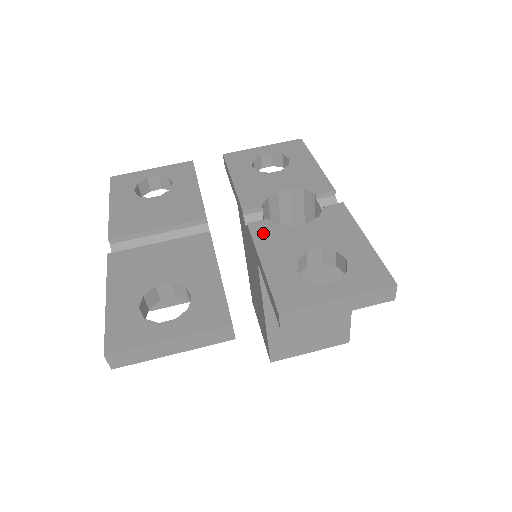
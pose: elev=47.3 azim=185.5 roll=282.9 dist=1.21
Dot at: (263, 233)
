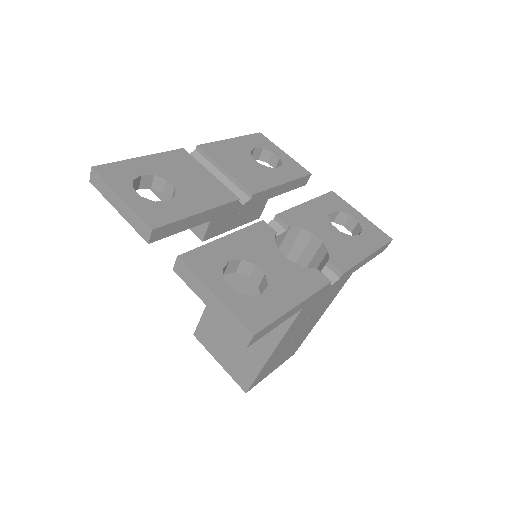
Dot at: (258, 232)
